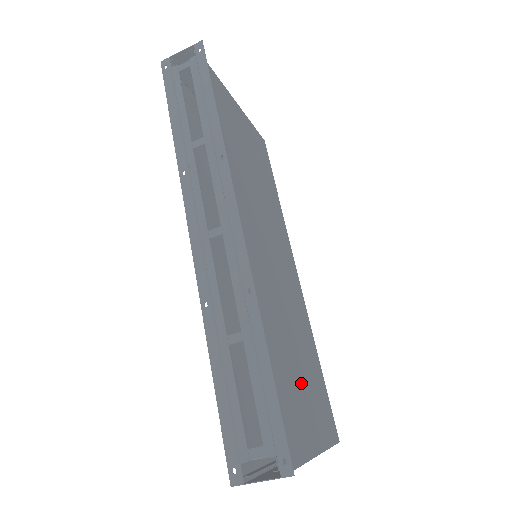
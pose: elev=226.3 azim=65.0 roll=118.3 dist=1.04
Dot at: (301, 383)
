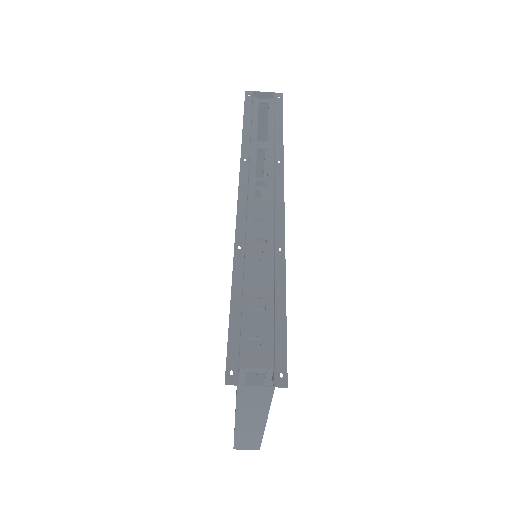
Dot at: occluded
